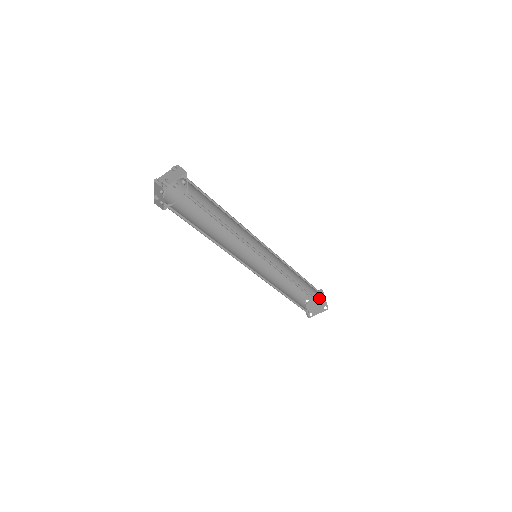
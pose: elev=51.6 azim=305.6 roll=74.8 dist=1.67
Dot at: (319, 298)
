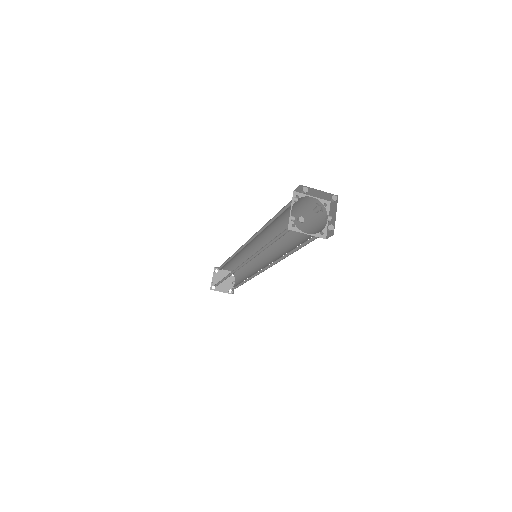
Dot at: (229, 277)
